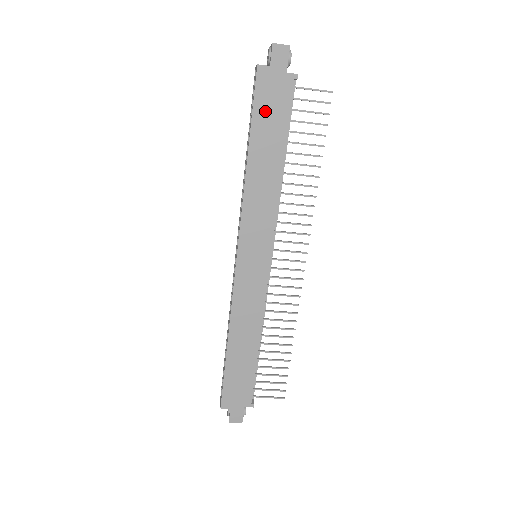
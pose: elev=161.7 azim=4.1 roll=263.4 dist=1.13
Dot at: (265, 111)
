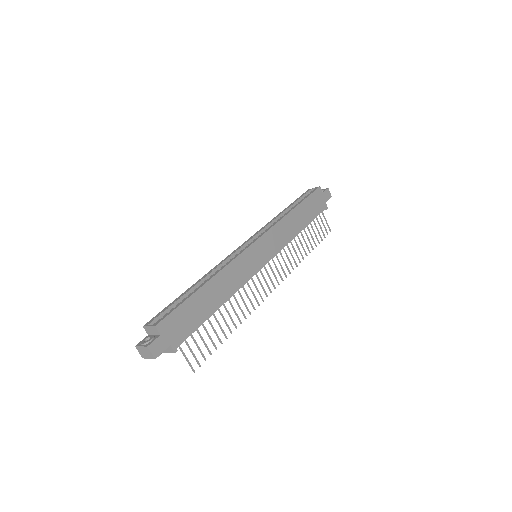
Dot at: (311, 203)
